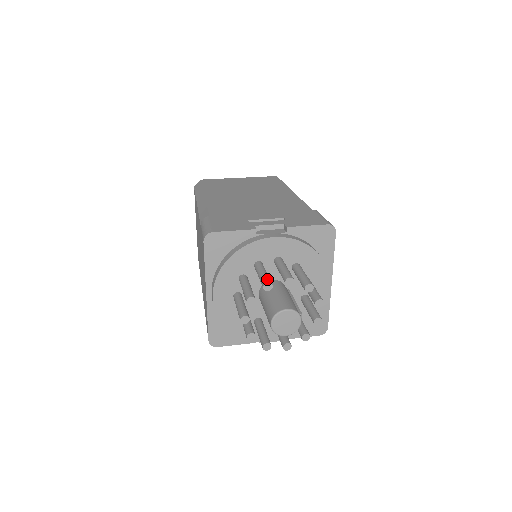
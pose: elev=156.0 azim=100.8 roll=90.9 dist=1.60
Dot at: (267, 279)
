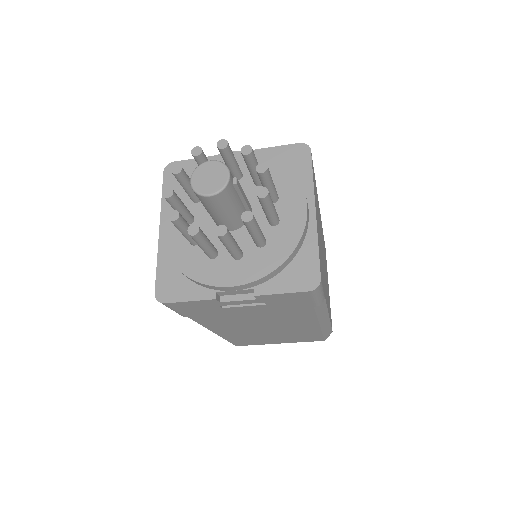
Dot at: occluded
